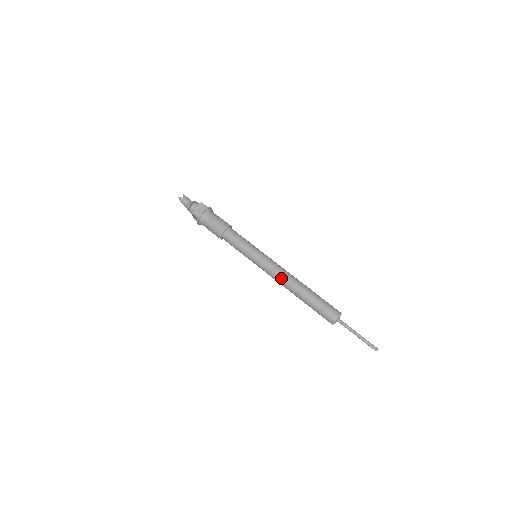
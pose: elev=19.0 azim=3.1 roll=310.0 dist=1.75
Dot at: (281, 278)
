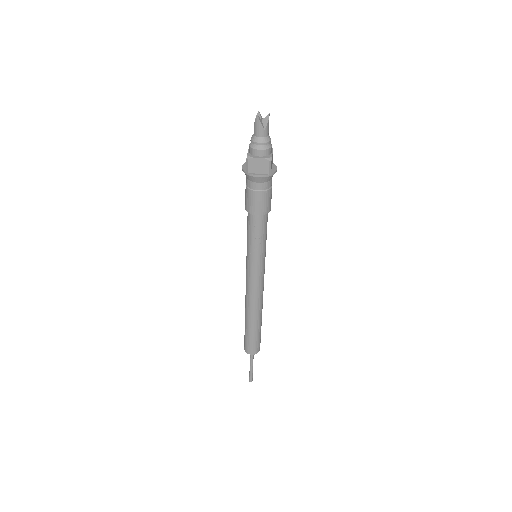
Dot at: (249, 297)
